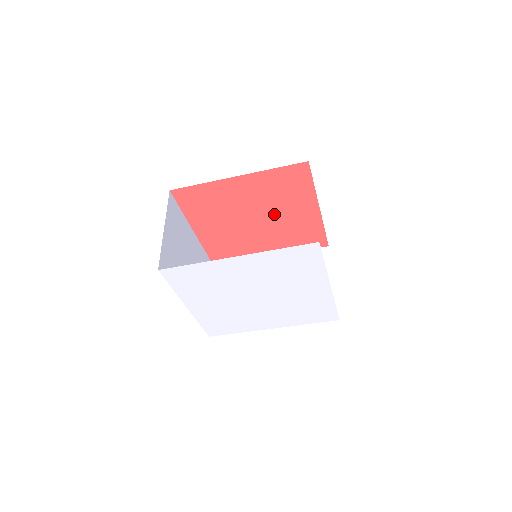
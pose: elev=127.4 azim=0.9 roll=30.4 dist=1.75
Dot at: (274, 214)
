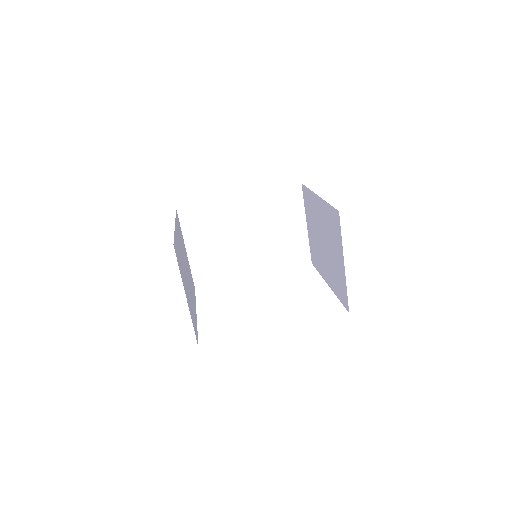
Dot at: occluded
